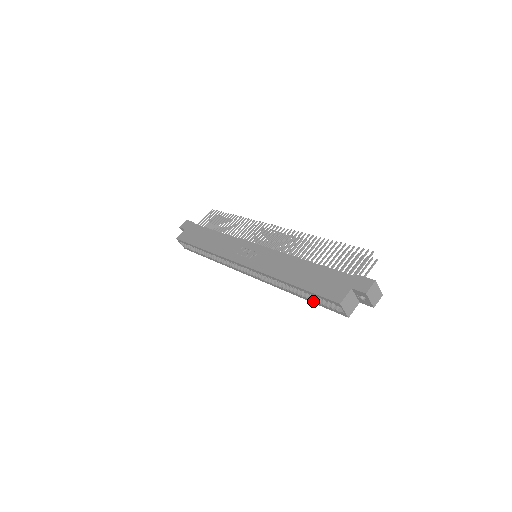
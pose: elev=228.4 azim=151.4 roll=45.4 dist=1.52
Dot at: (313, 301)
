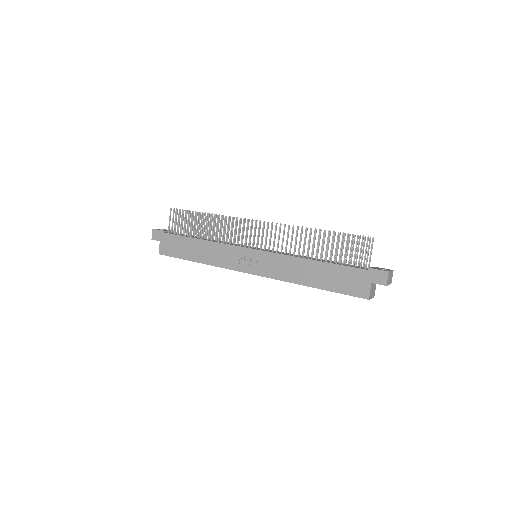
Dot at: occluded
